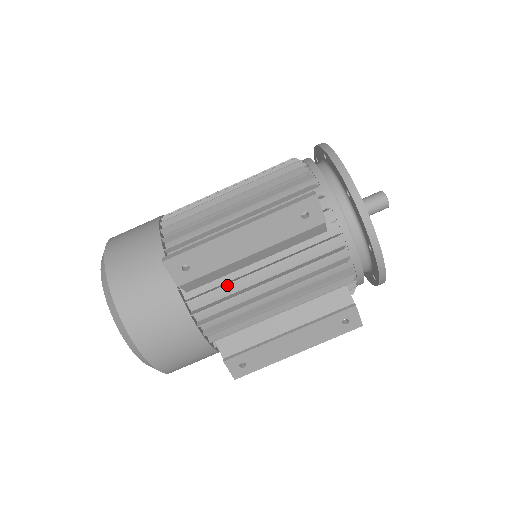
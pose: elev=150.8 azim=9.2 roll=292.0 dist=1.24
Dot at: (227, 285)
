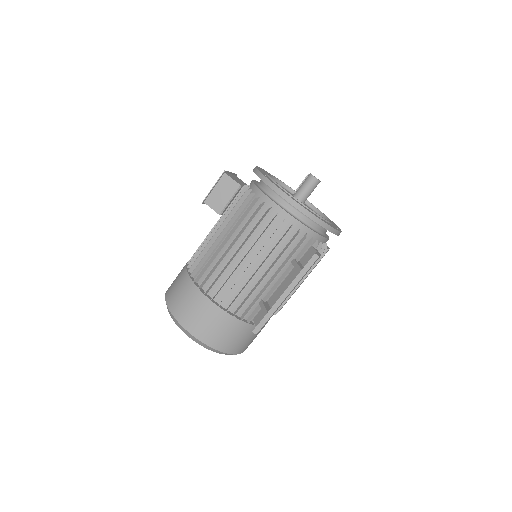
Dot at: occluded
